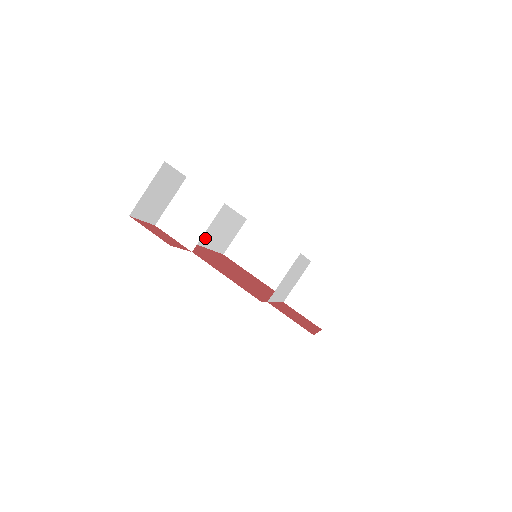
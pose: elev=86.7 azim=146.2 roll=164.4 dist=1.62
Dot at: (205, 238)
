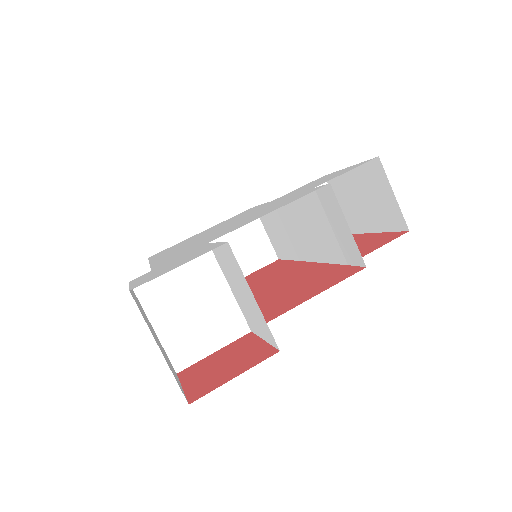
Dot at: occluded
